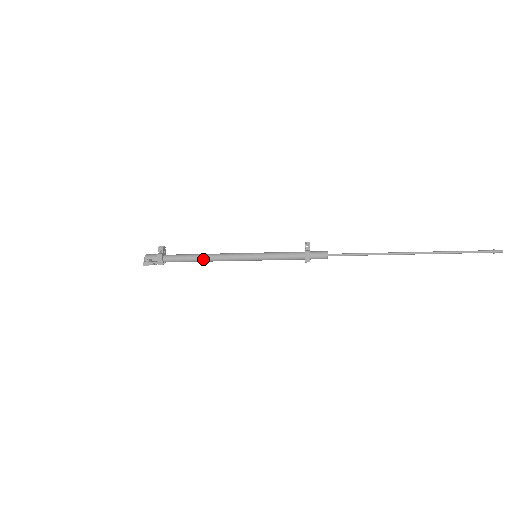
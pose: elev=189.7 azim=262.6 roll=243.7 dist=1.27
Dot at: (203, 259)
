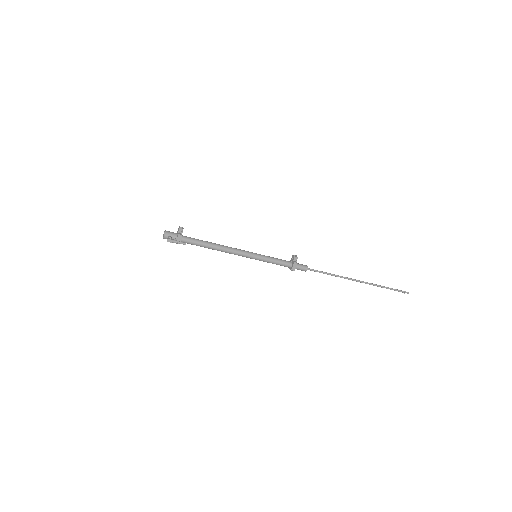
Dot at: (215, 248)
